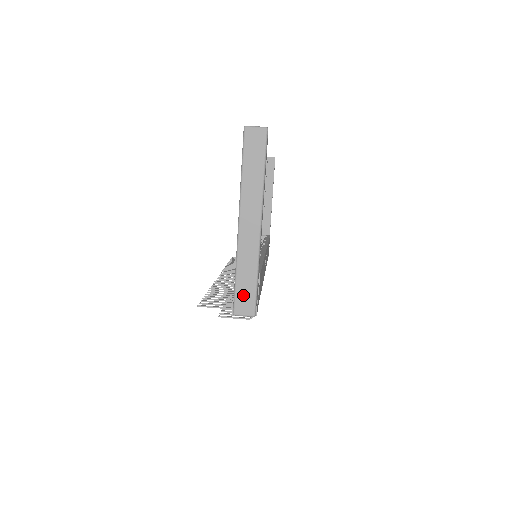
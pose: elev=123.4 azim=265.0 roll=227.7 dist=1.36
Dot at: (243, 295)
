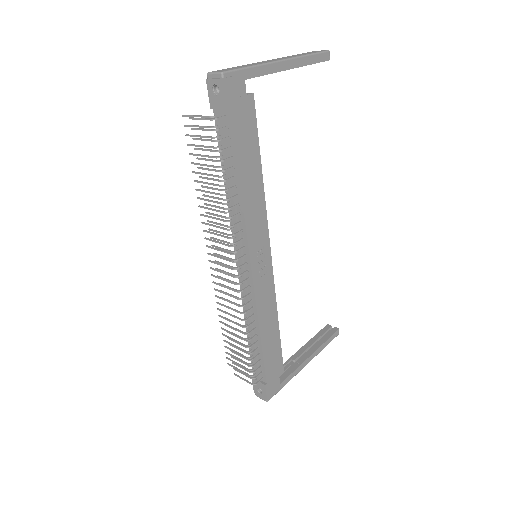
Dot at: (228, 69)
